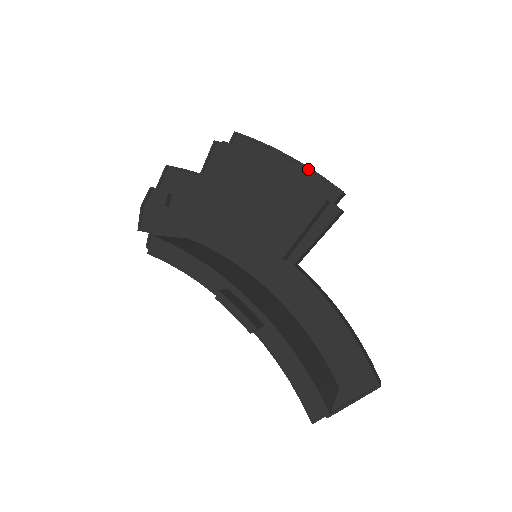
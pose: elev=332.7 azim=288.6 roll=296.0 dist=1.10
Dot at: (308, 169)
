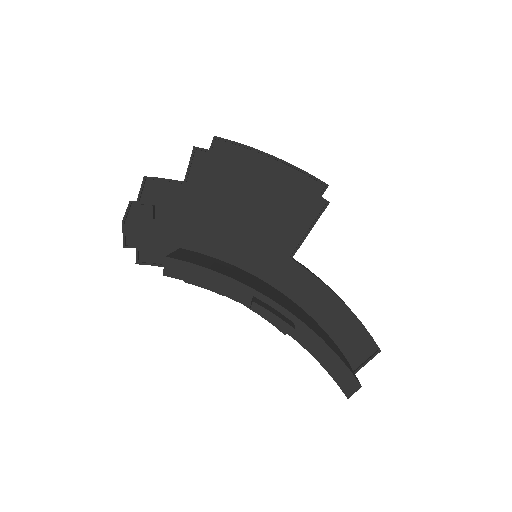
Dot at: (294, 167)
